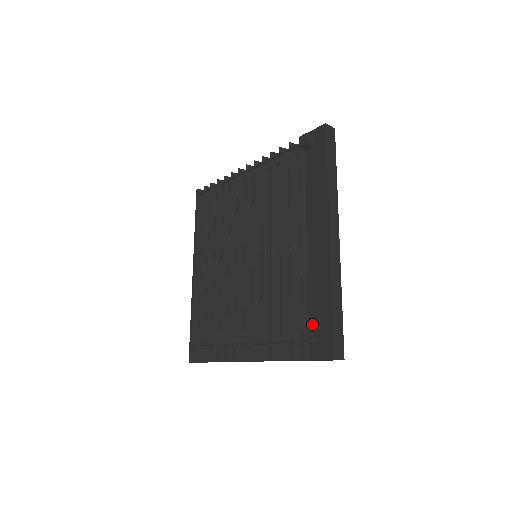
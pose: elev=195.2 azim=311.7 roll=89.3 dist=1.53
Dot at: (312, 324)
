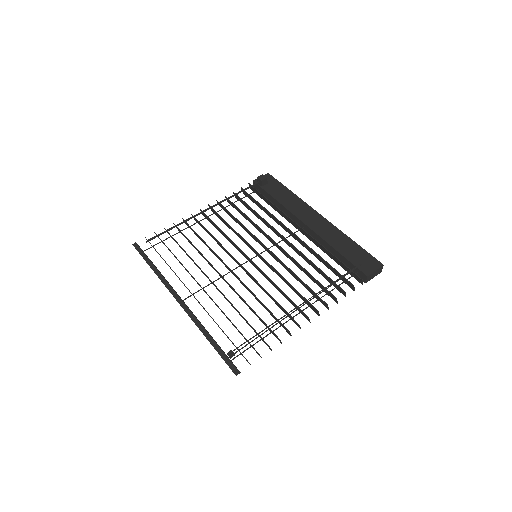
Dot at: (351, 258)
